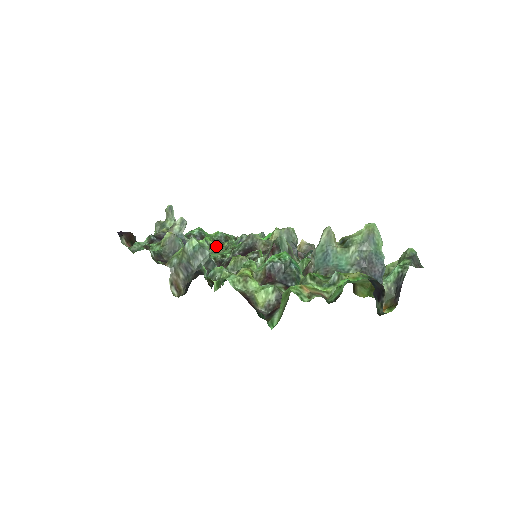
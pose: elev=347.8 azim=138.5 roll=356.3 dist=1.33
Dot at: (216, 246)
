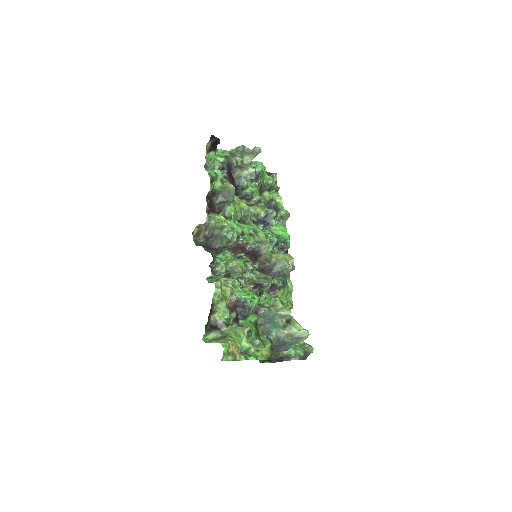
Dot at: (251, 210)
